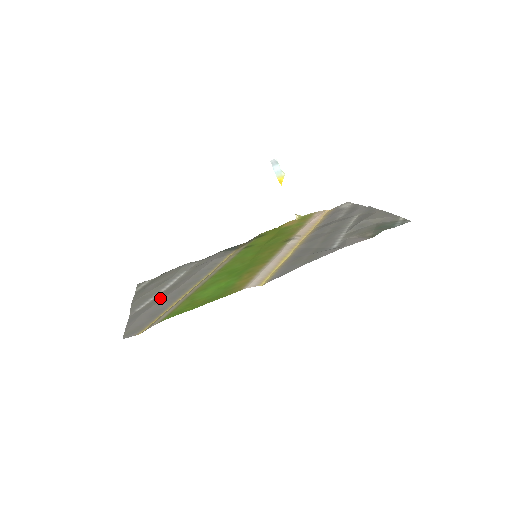
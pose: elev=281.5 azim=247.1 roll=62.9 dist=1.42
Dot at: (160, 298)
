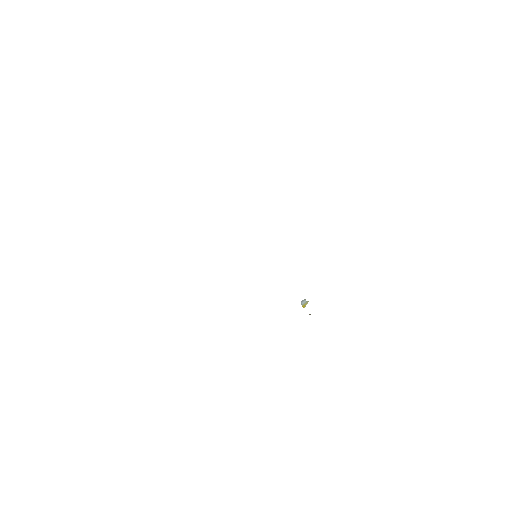
Dot at: occluded
